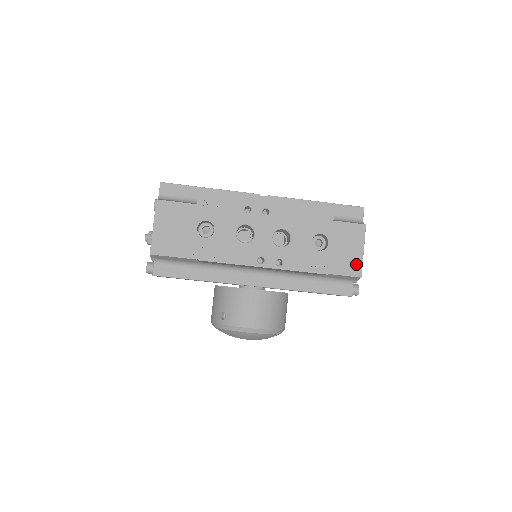
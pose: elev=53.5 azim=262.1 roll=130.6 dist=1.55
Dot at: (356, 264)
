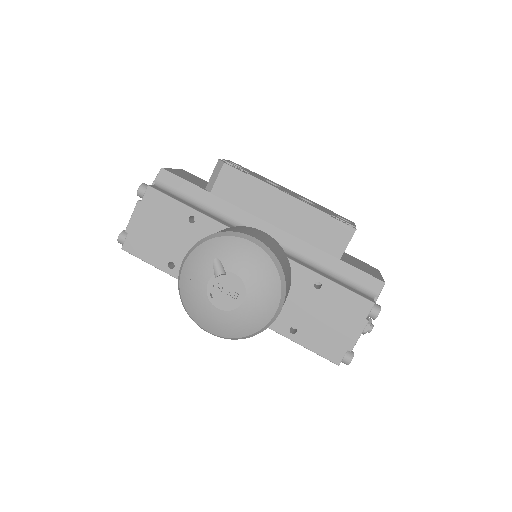
Dot at: (376, 275)
